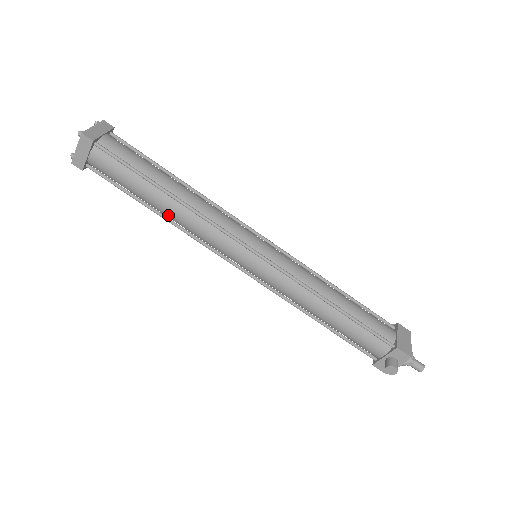
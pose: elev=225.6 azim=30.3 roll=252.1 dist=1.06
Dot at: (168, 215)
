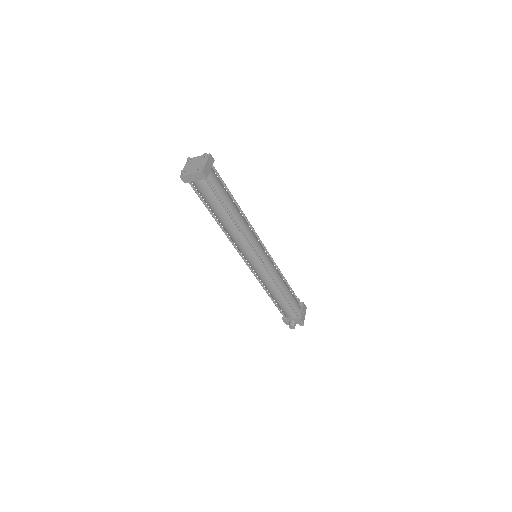
Dot at: (223, 225)
